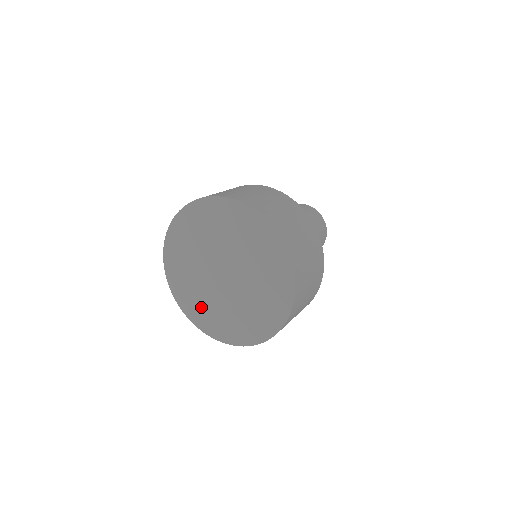
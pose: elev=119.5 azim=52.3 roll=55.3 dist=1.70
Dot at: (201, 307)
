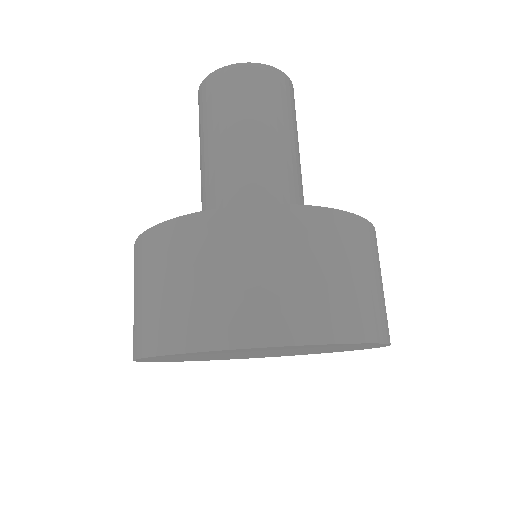
Dot at: occluded
